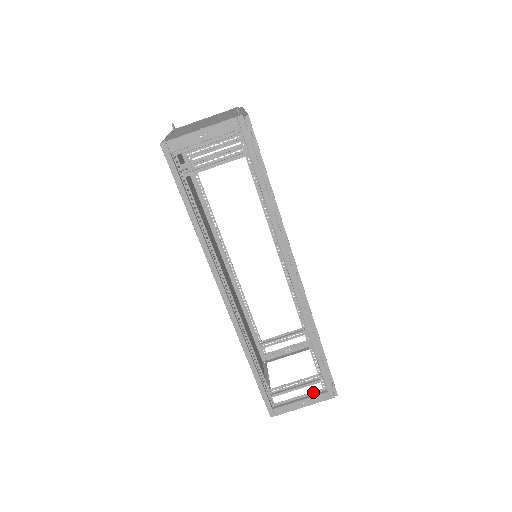
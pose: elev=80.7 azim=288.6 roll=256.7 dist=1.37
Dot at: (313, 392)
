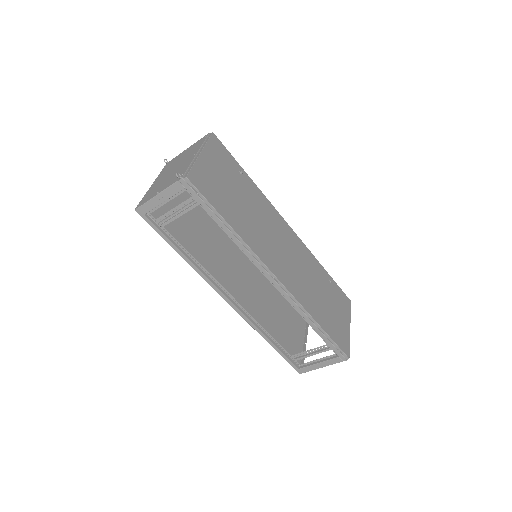
Dot at: (328, 356)
